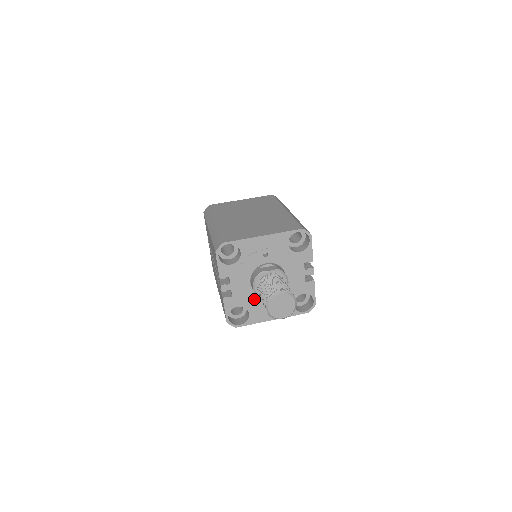
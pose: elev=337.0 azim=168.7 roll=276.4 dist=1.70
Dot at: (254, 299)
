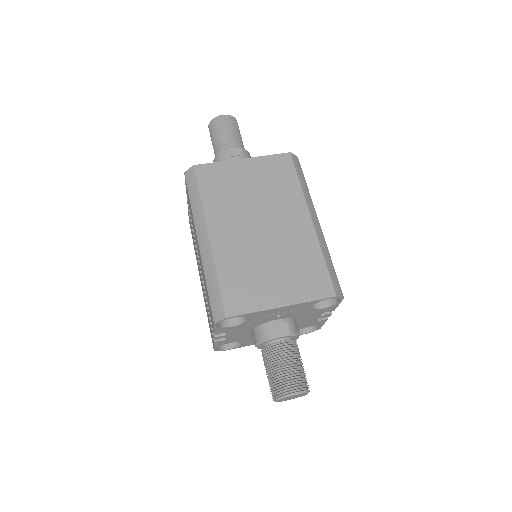
Dot at: (251, 337)
